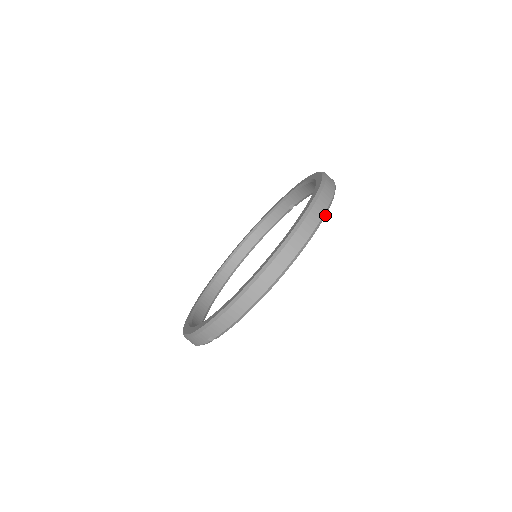
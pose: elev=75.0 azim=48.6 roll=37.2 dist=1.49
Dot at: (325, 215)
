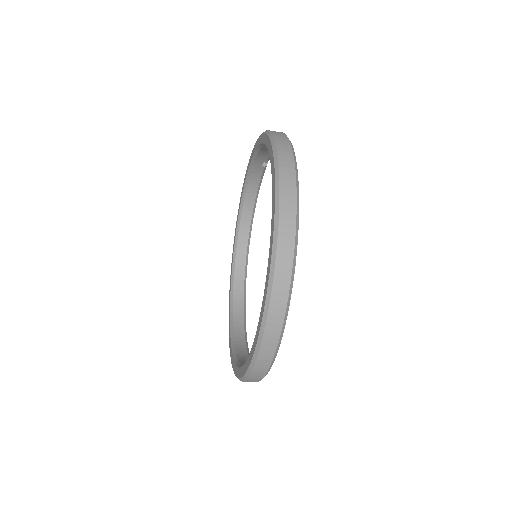
Dot at: (298, 216)
